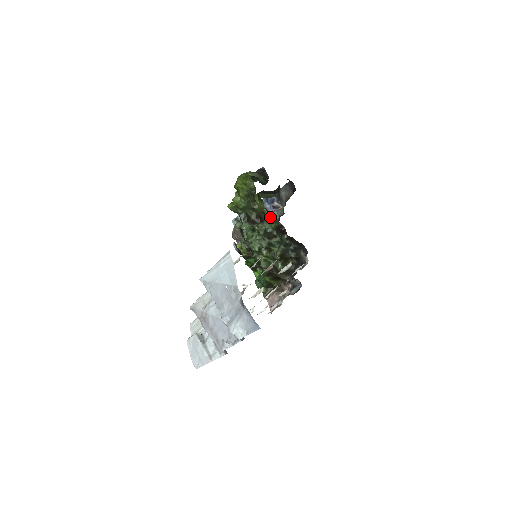
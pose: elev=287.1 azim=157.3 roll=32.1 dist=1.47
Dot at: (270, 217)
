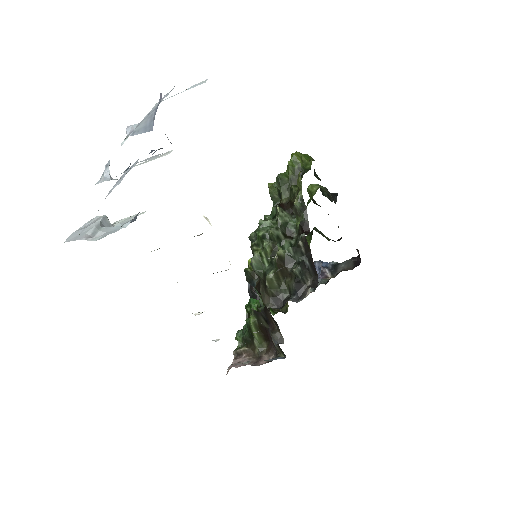
Dot at: (301, 199)
